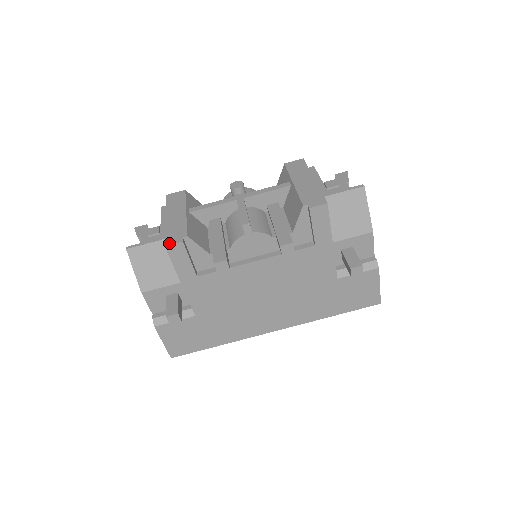
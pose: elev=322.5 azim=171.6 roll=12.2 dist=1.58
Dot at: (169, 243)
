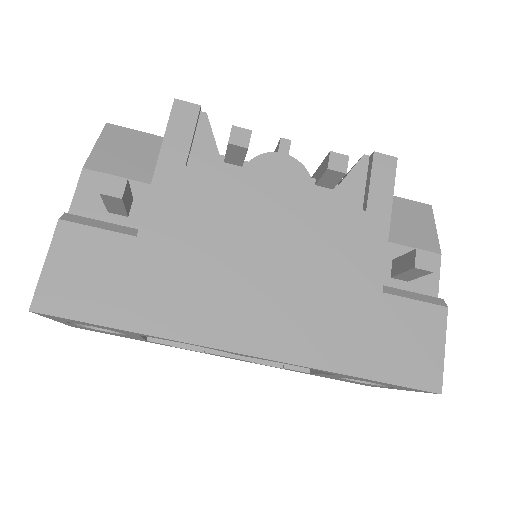
Dot at: (181, 102)
